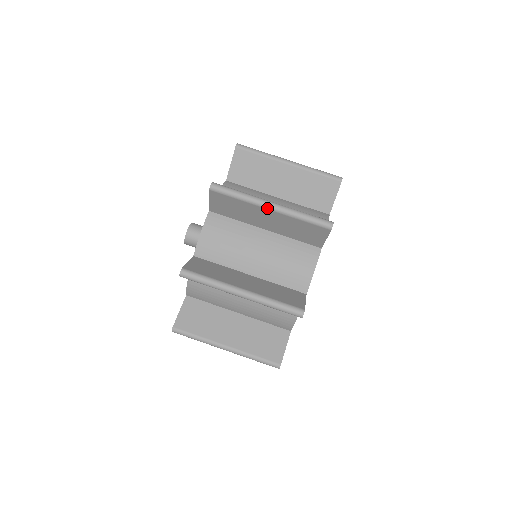
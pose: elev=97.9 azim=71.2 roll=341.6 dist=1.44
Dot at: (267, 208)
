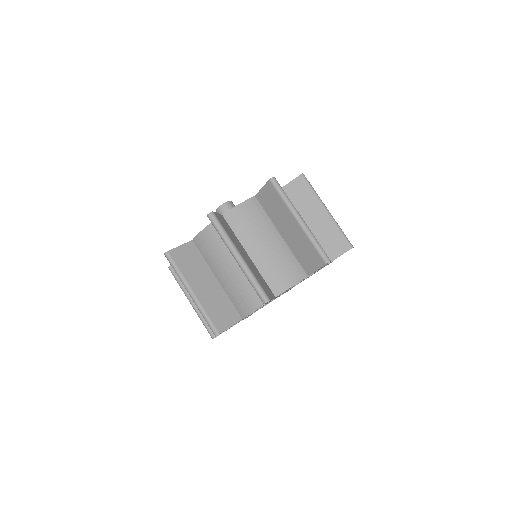
Dot at: (325, 209)
